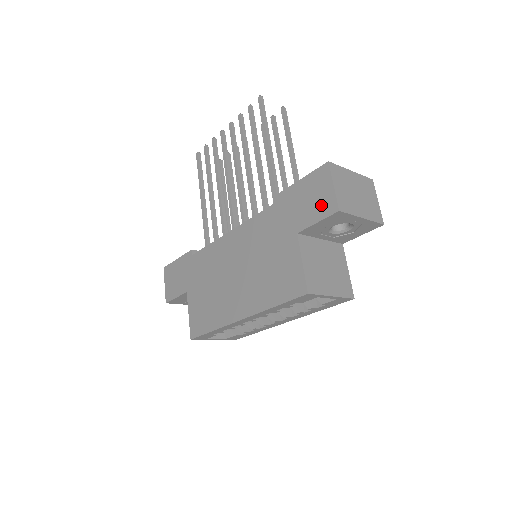
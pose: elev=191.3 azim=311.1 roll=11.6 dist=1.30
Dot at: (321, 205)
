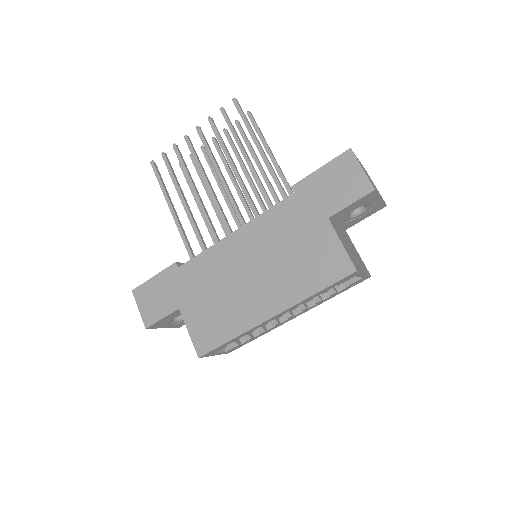
Dot at: (352, 188)
